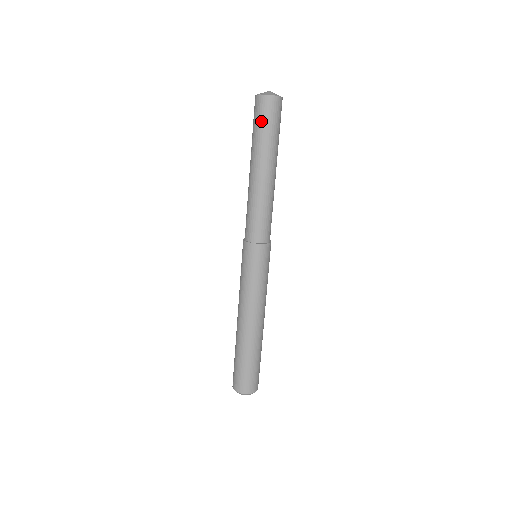
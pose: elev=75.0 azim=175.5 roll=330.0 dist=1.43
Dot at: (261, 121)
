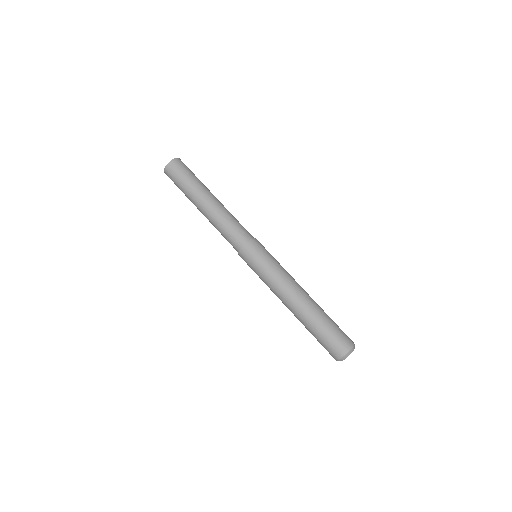
Dot at: (178, 179)
